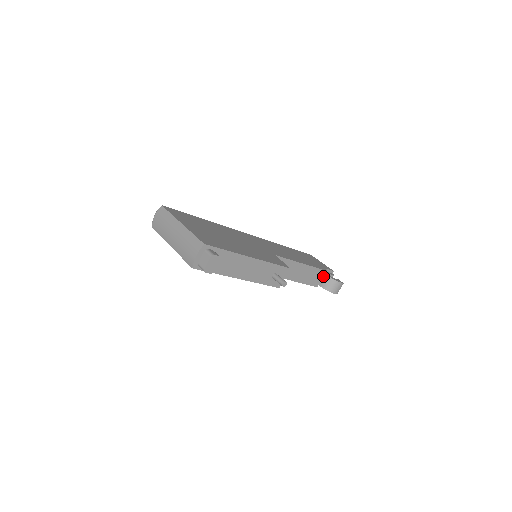
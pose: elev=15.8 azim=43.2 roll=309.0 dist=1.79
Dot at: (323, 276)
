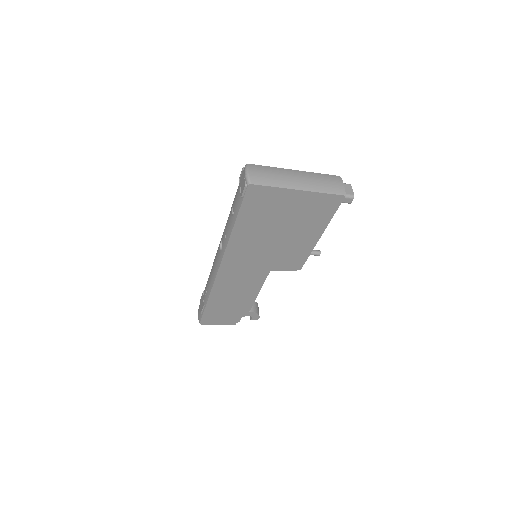
Dot at: occluded
